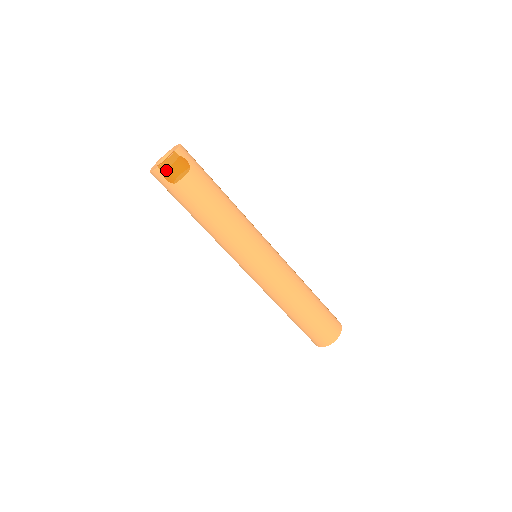
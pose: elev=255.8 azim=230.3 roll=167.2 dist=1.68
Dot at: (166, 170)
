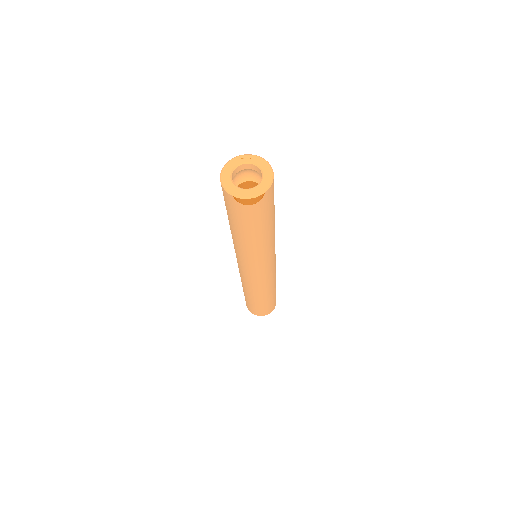
Dot at: (243, 203)
